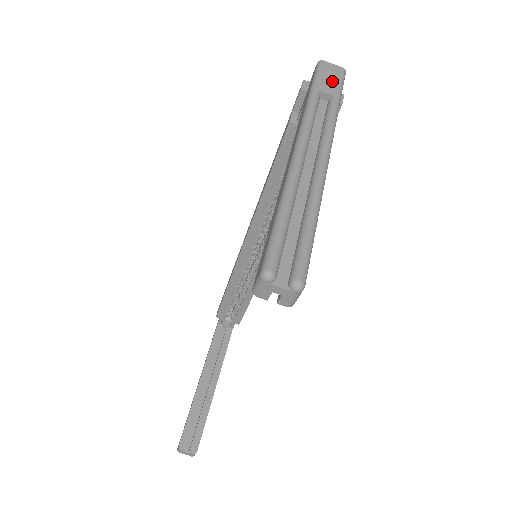
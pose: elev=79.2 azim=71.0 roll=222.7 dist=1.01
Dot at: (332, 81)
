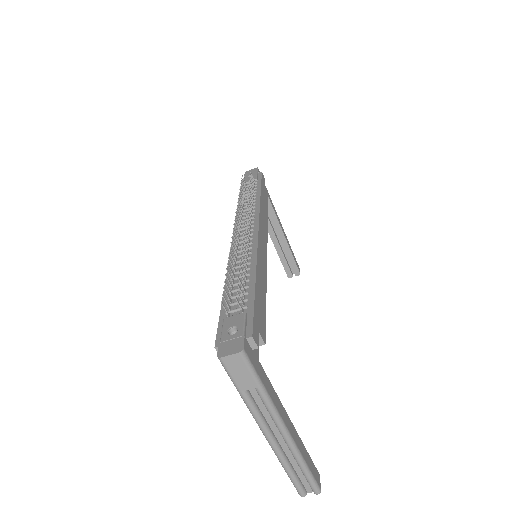
Dot at: (243, 375)
